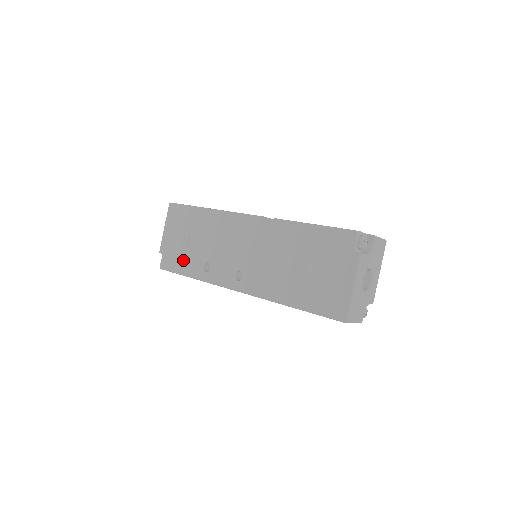
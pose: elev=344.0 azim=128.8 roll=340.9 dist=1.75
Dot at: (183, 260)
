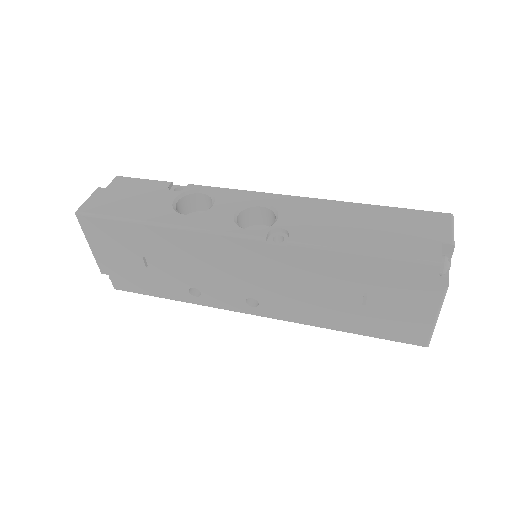
Dot at: (149, 283)
